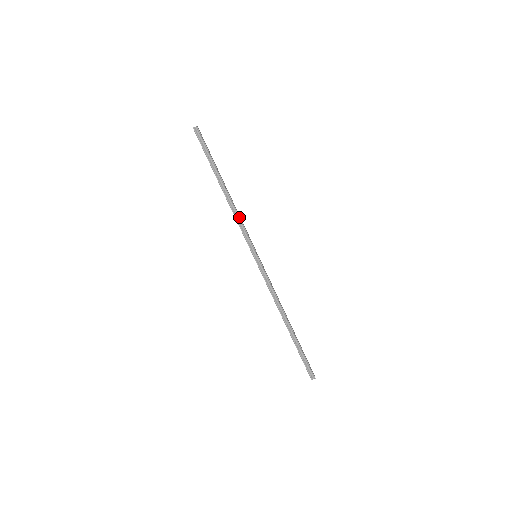
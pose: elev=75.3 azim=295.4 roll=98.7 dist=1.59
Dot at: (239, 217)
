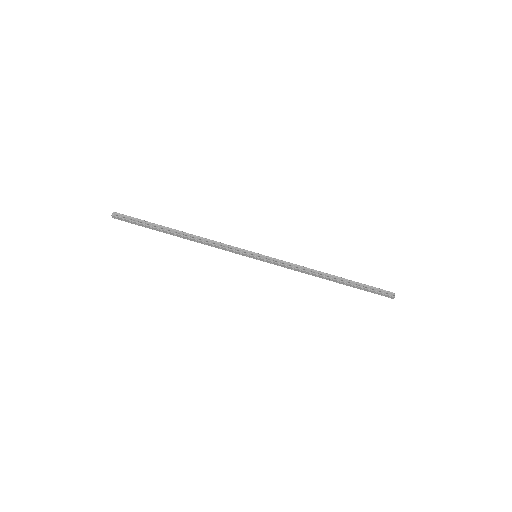
Dot at: (214, 241)
